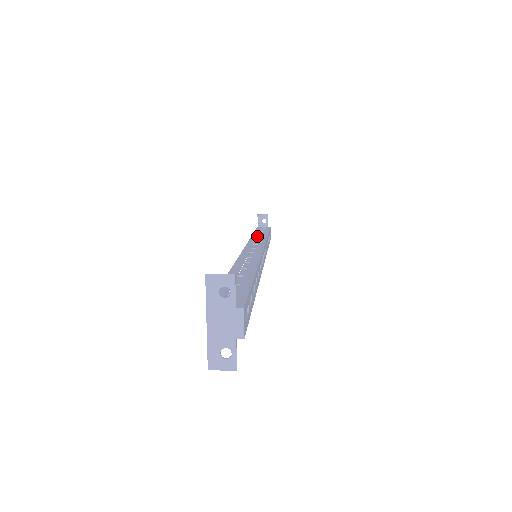
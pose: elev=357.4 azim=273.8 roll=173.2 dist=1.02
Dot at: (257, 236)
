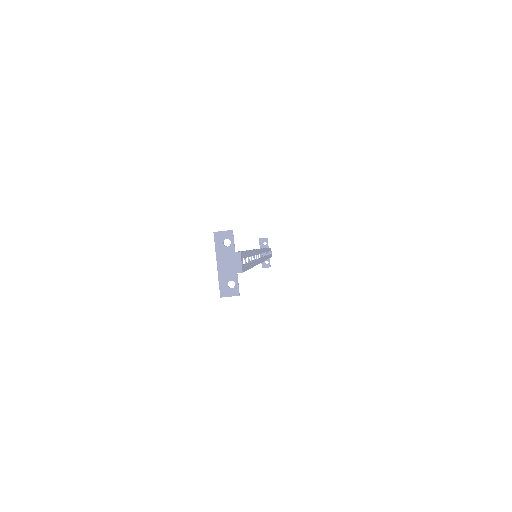
Dot at: occluded
